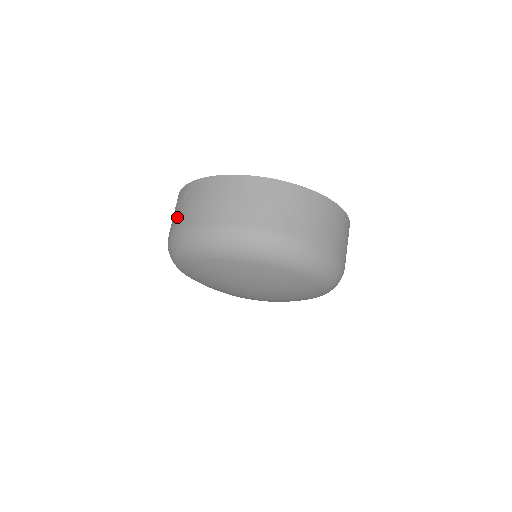
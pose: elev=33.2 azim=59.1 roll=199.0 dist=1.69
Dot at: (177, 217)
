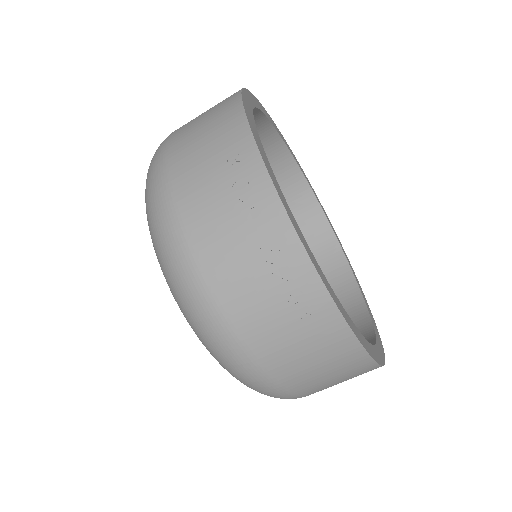
Dot at: (228, 265)
